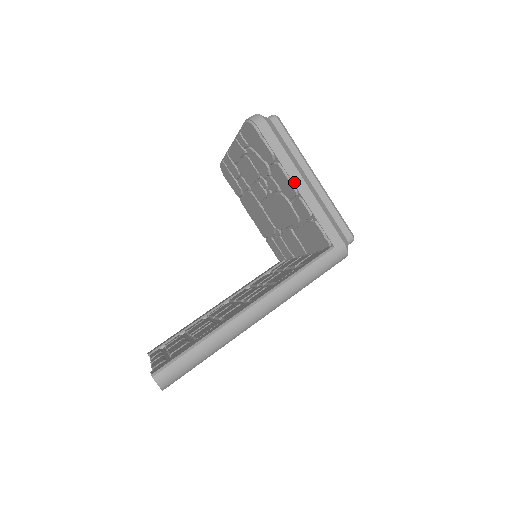
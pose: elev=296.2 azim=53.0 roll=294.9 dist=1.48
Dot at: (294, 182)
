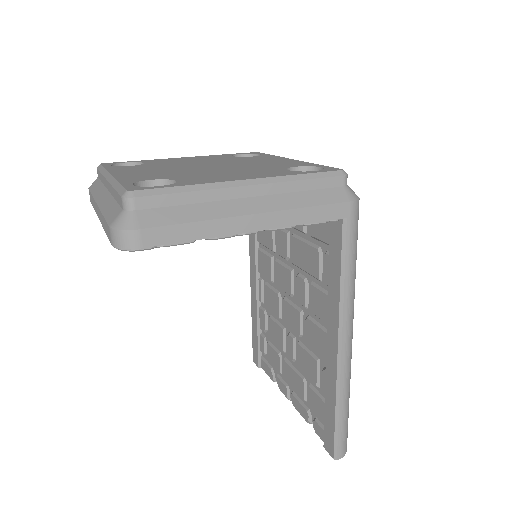
Dot at: (245, 231)
